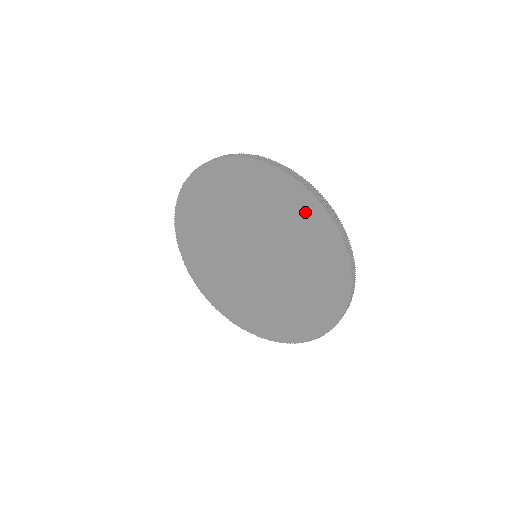
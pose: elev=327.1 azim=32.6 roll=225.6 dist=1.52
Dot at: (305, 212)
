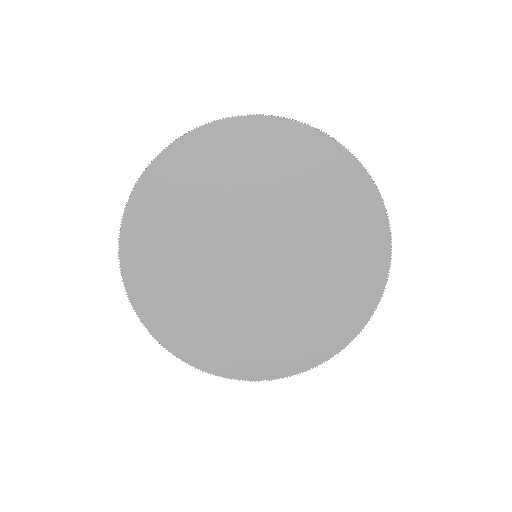
Dot at: (354, 199)
